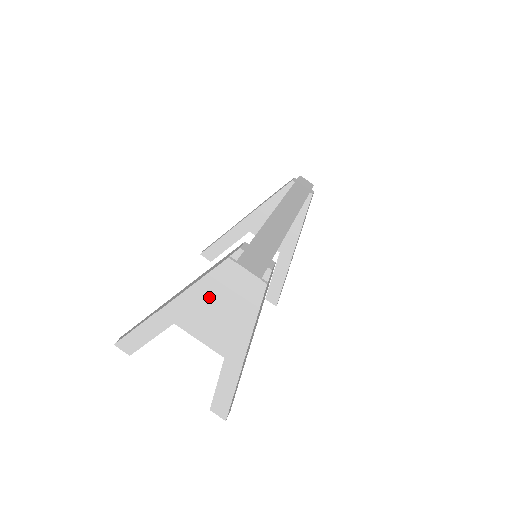
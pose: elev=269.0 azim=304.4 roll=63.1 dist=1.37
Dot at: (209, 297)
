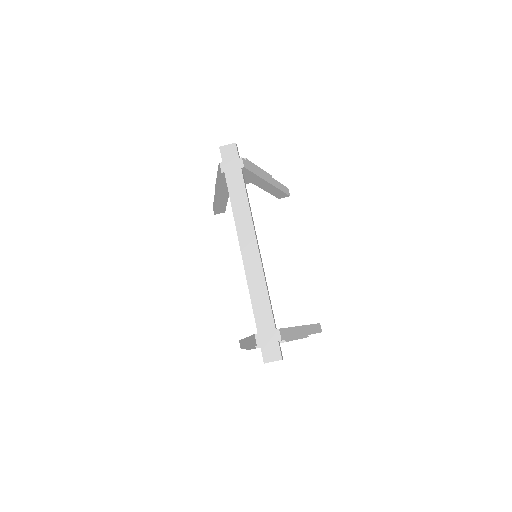
Dot at: occluded
